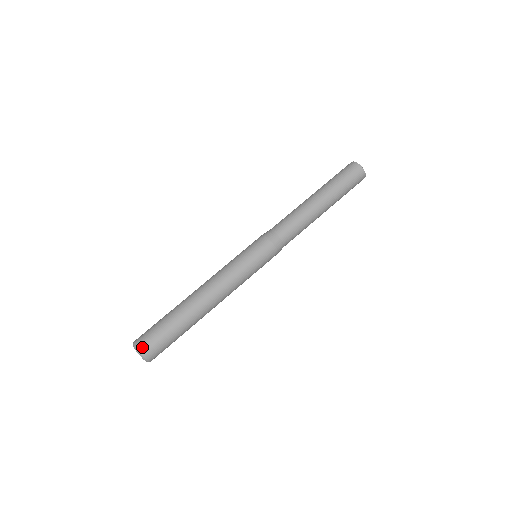
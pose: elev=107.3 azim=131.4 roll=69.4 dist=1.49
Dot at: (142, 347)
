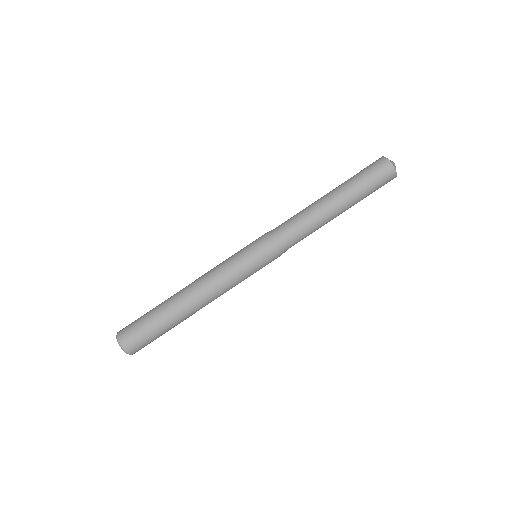
Dot at: (121, 333)
